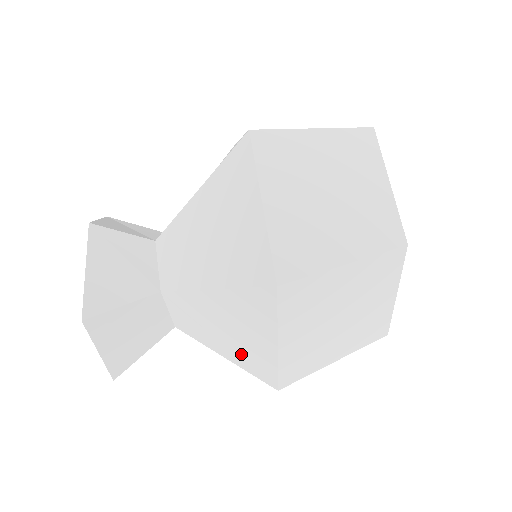
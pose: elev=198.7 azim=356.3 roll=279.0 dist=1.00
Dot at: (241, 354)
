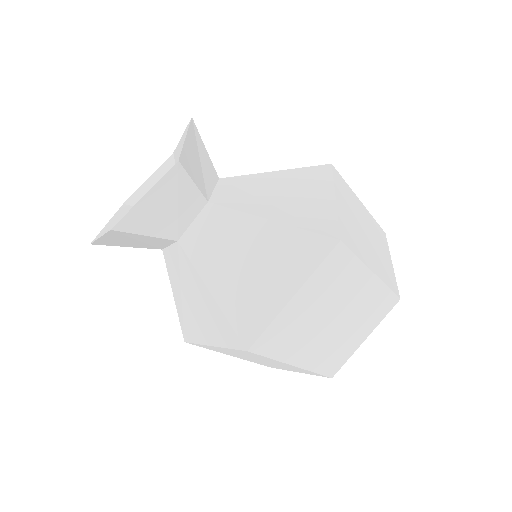
Dot at: (186, 314)
